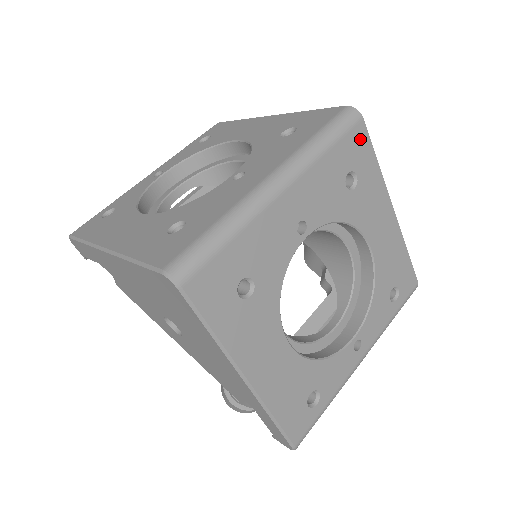
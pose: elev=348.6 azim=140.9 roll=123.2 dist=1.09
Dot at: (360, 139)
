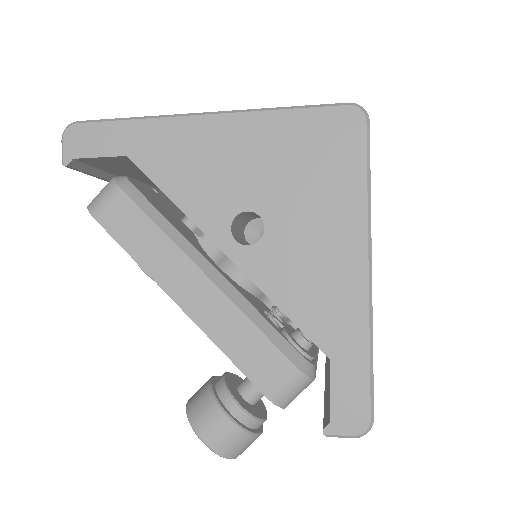
Dot at: occluded
